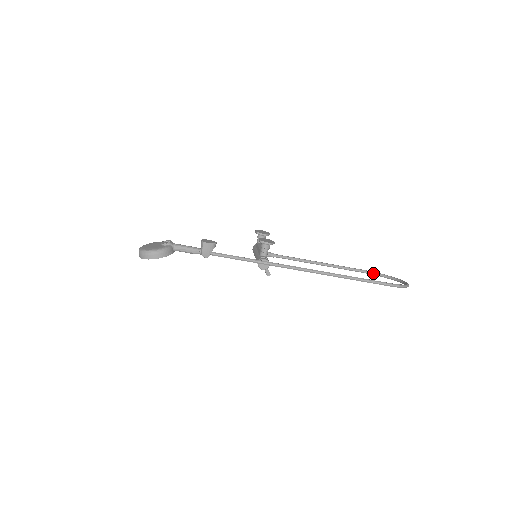
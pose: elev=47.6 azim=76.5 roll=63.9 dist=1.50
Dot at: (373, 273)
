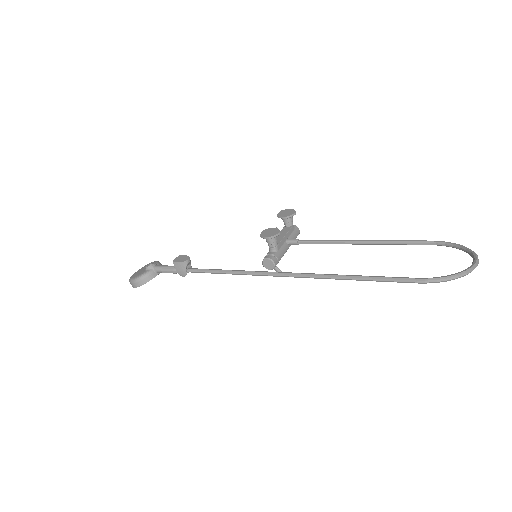
Dot at: (442, 244)
